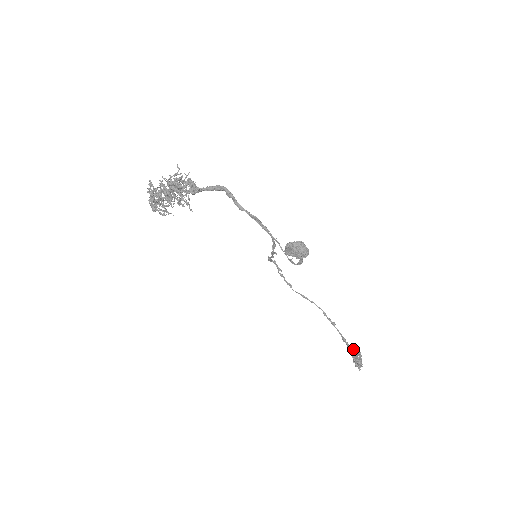
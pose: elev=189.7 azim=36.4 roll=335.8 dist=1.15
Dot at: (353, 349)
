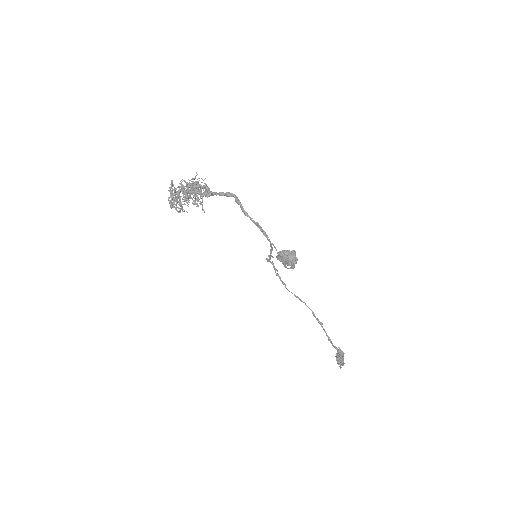
Dot at: (337, 348)
